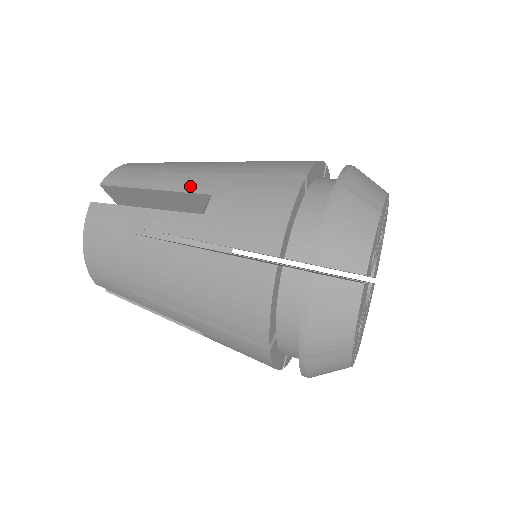
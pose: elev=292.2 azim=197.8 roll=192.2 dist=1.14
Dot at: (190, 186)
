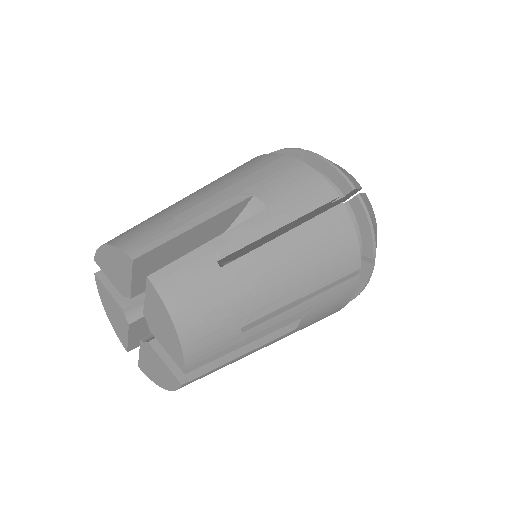
Dot at: (227, 202)
